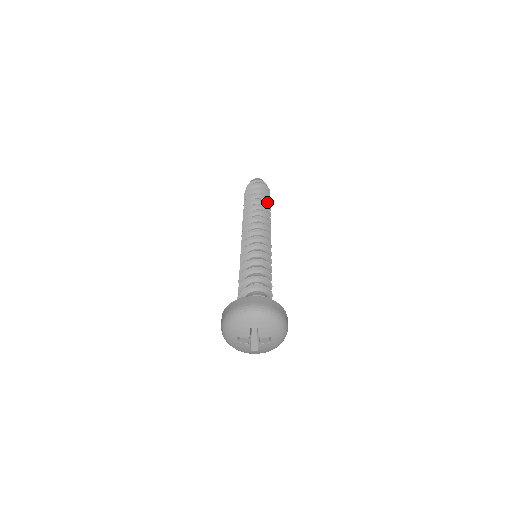
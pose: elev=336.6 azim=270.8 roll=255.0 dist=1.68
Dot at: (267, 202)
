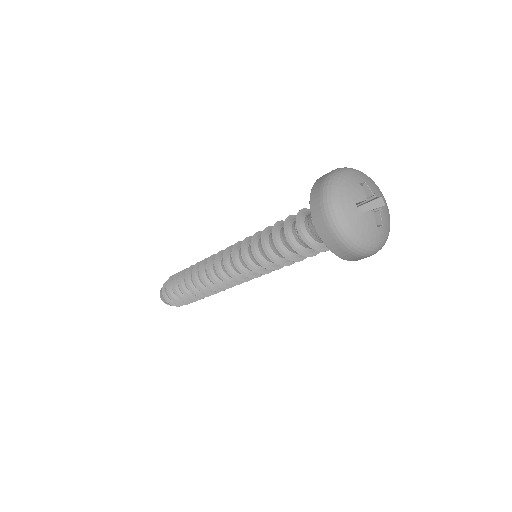
Dot at: occluded
